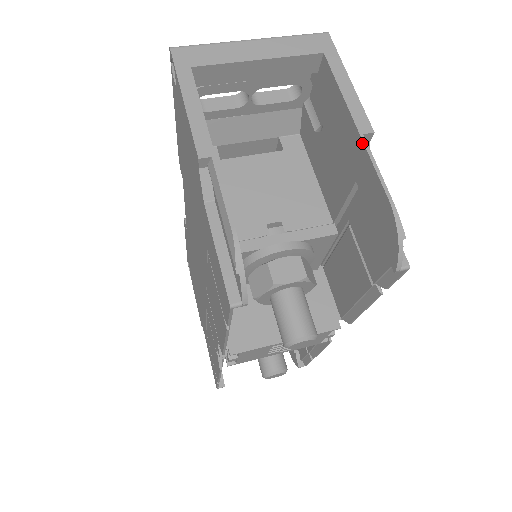
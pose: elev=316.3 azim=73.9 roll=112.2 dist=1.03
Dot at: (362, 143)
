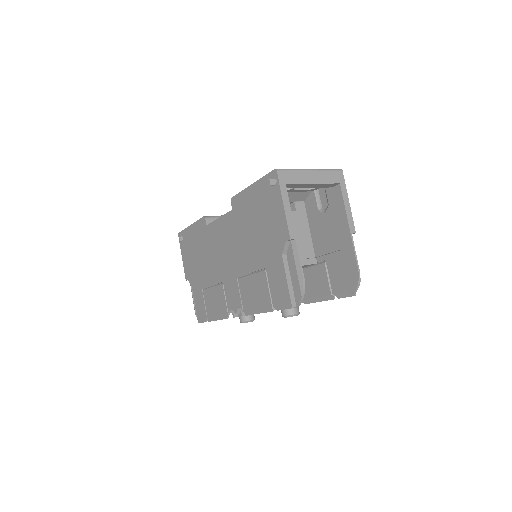
Dot at: (351, 238)
